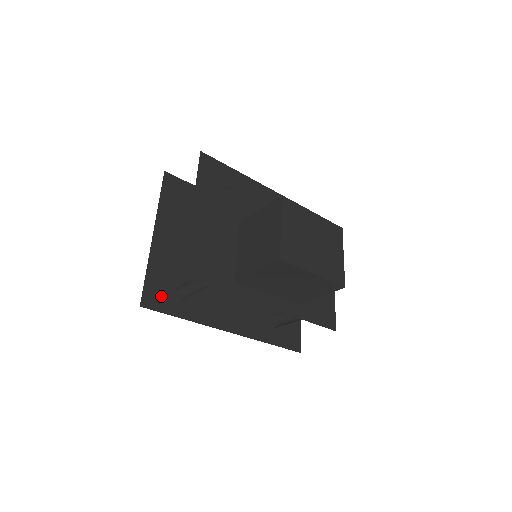
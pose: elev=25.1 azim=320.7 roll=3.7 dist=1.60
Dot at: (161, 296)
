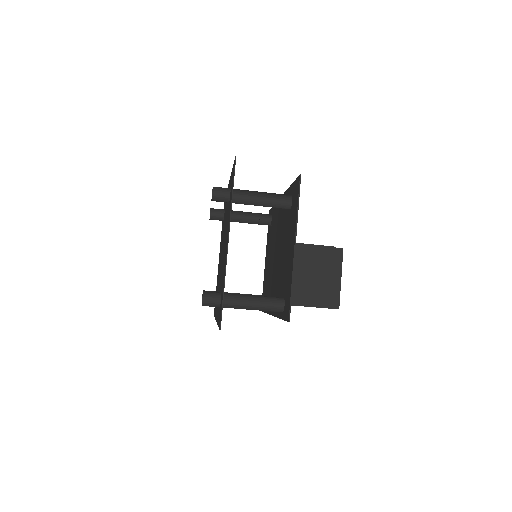
Dot at: occluded
